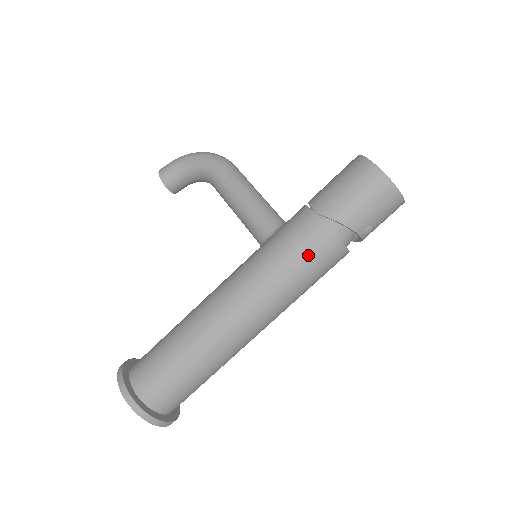
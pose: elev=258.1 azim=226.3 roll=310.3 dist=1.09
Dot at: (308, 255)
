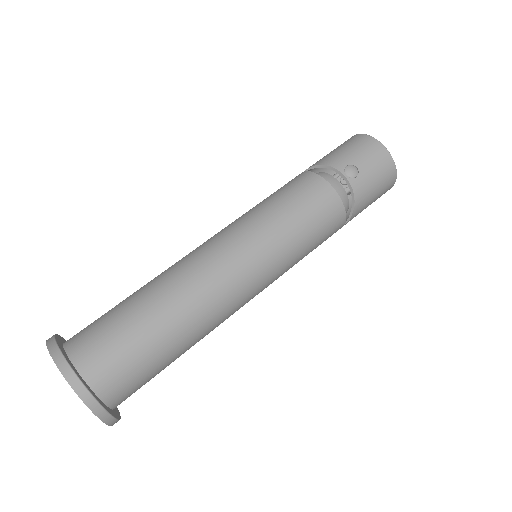
Dot at: (285, 189)
